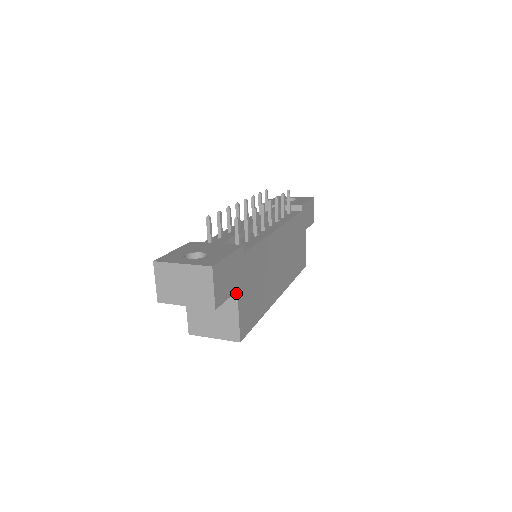
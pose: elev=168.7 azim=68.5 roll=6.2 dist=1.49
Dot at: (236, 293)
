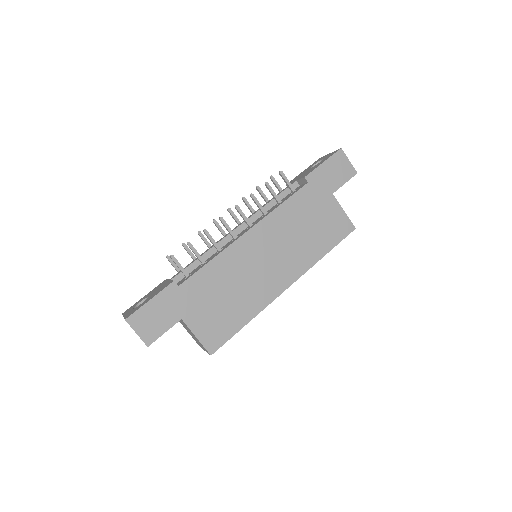
Dot at: (183, 321)
